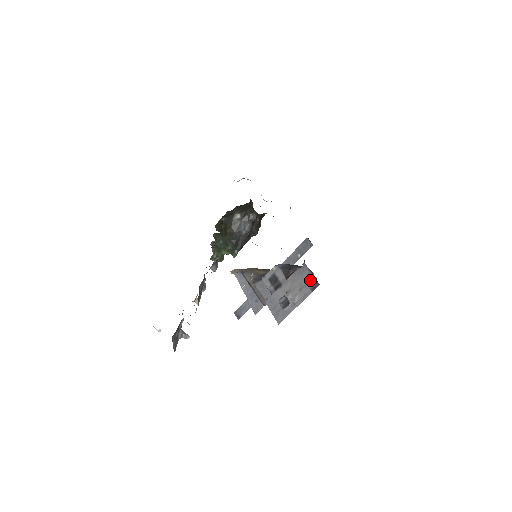
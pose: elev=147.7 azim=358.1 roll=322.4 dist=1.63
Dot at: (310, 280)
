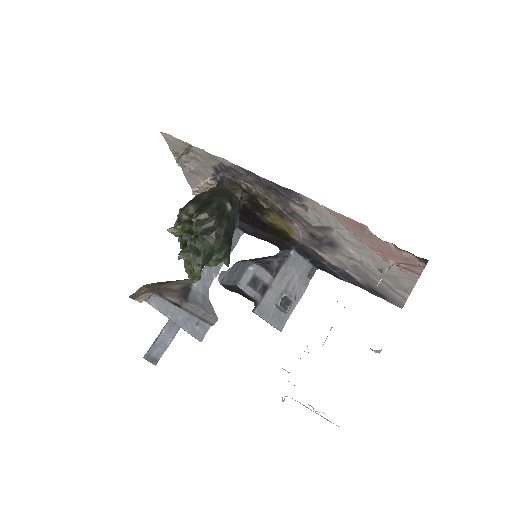
Dot at: (306, 267)
